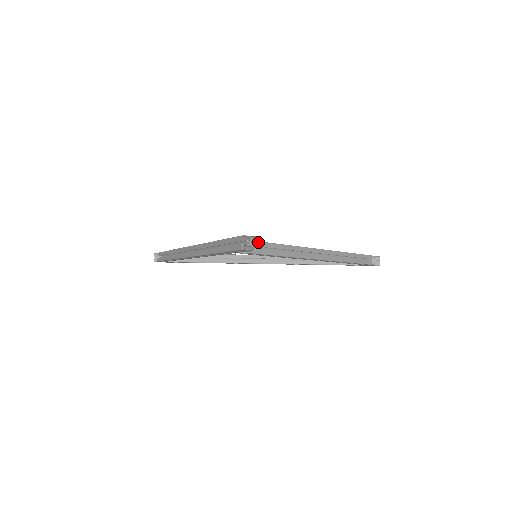
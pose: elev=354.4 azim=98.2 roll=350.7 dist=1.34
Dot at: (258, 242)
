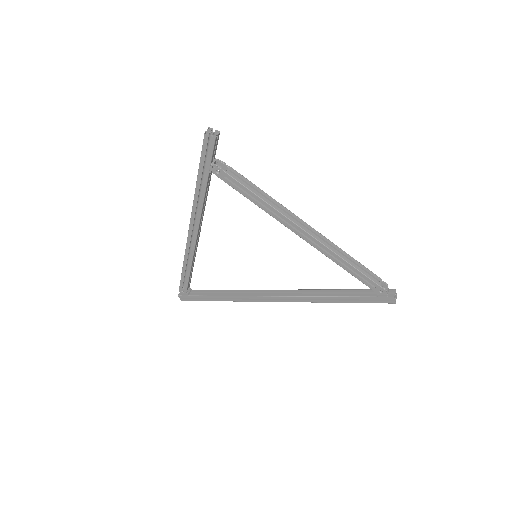
Dot at: (233, 169)
